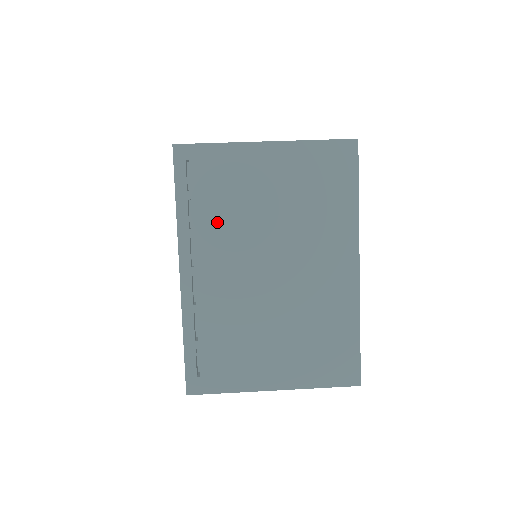
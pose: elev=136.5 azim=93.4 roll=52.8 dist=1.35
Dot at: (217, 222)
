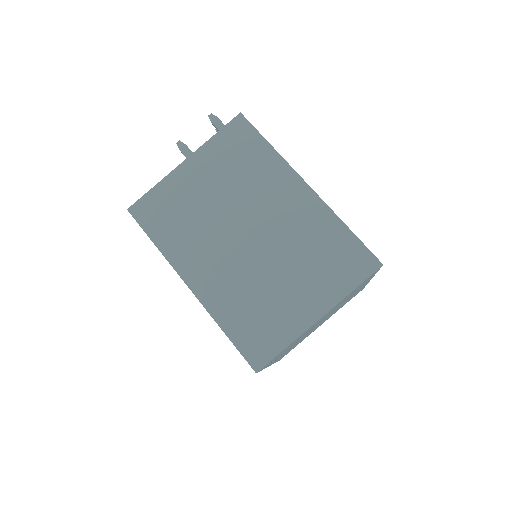
Dot at: occluded
